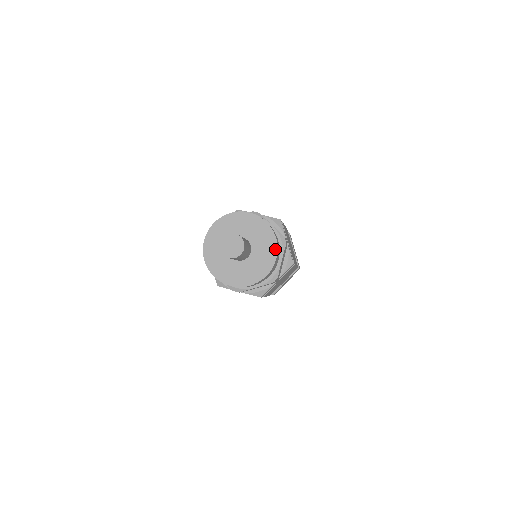
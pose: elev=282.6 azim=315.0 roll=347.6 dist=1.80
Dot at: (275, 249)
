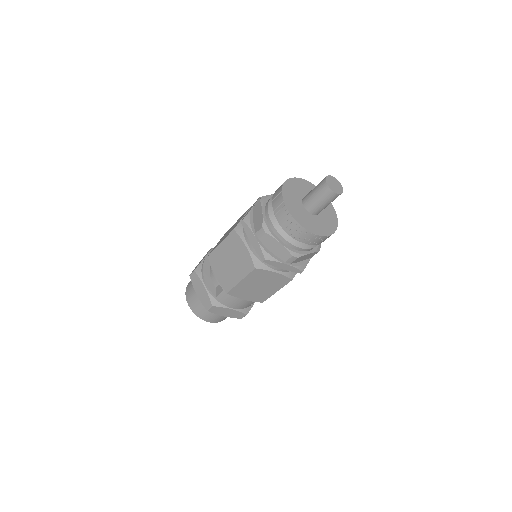
Dot at: (332, 232)
